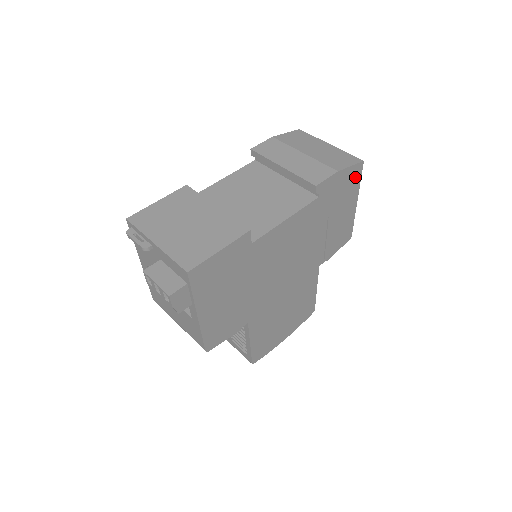
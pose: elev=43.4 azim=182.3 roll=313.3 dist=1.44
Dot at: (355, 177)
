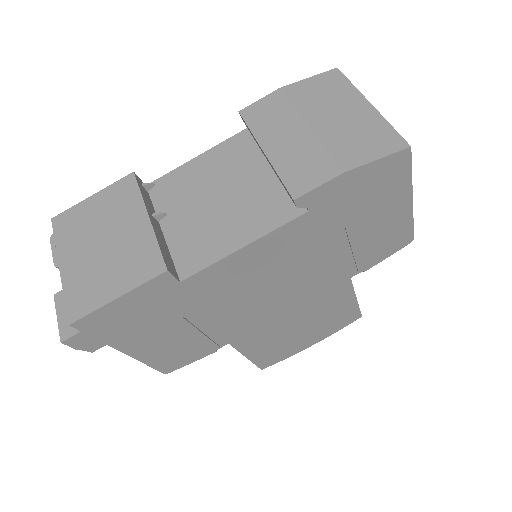
Dot at: (395, 171)
